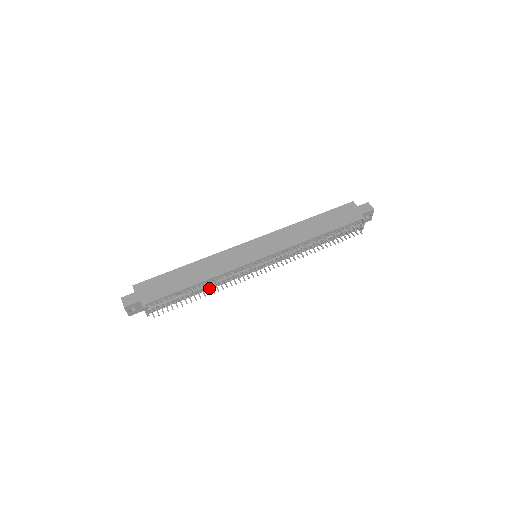
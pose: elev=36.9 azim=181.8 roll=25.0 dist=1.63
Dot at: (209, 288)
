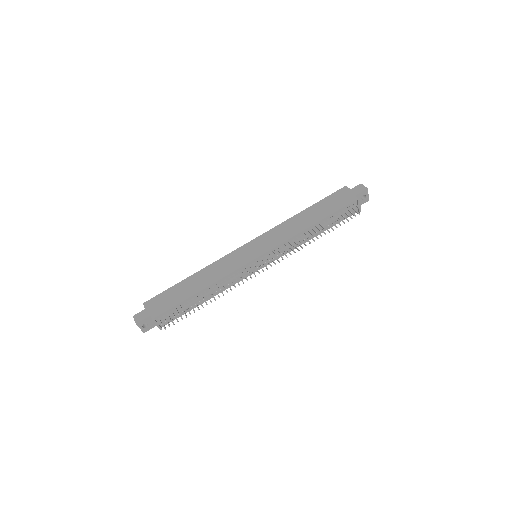
Dot at: (215, 294)
